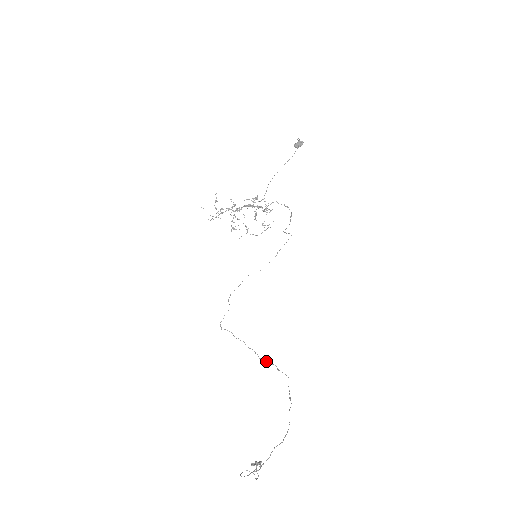
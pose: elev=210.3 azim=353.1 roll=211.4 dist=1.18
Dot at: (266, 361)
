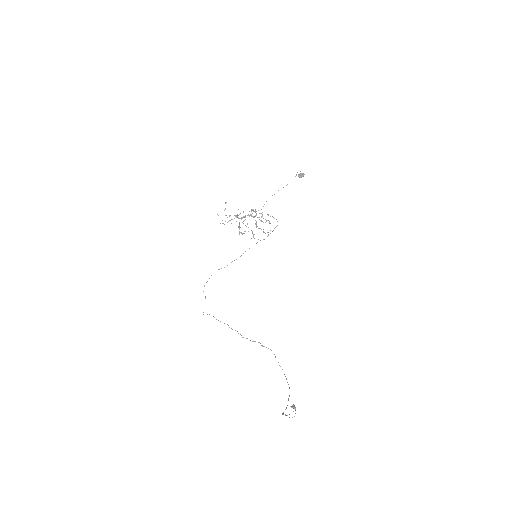
Dot at: occluded
